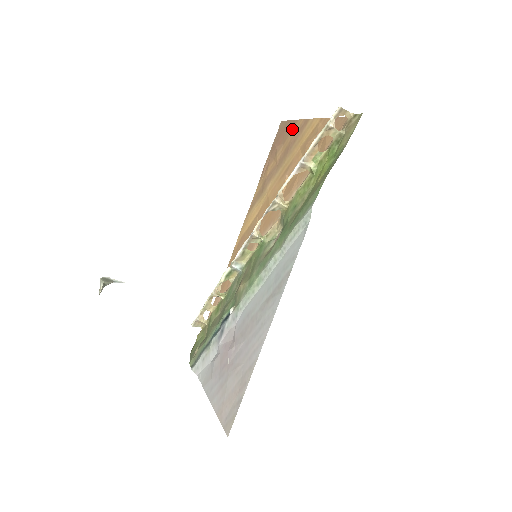
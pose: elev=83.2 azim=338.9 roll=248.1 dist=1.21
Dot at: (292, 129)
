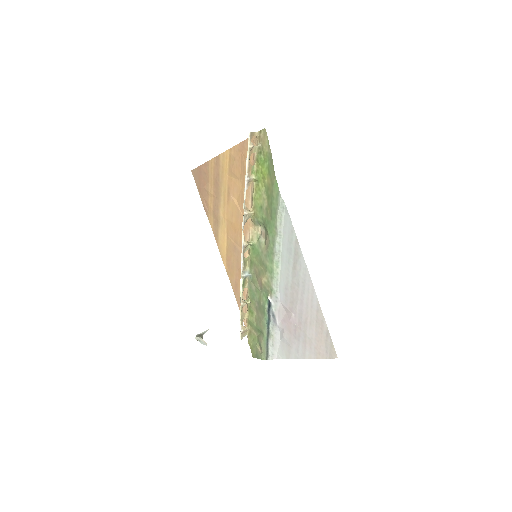
Dot at: (208, 169)
